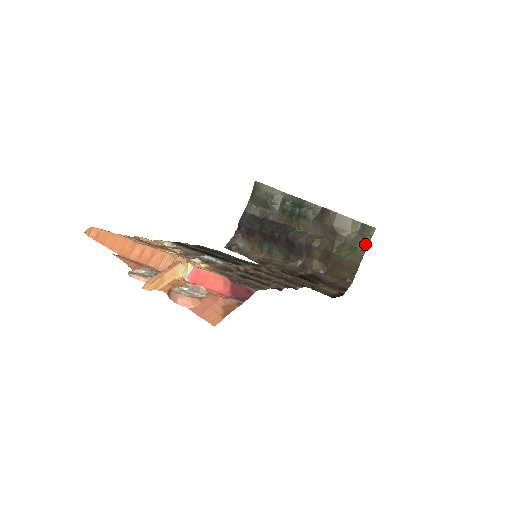
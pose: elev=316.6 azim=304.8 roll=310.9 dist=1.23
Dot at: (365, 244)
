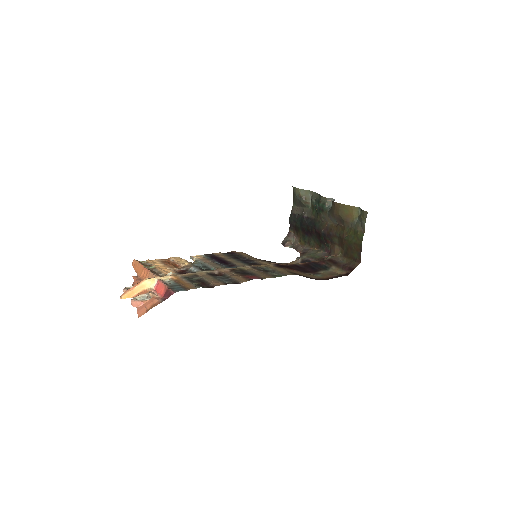
Dot at: (363, 227)
